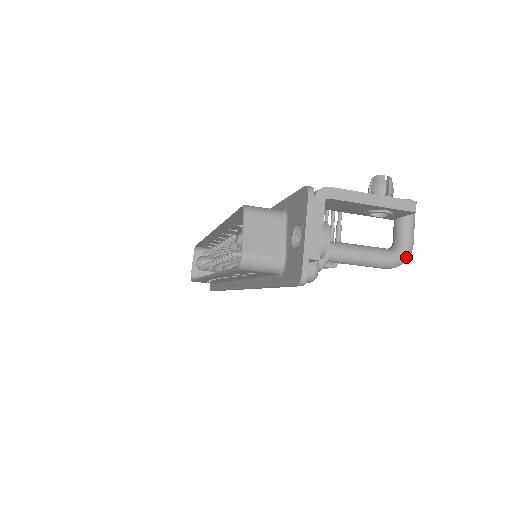
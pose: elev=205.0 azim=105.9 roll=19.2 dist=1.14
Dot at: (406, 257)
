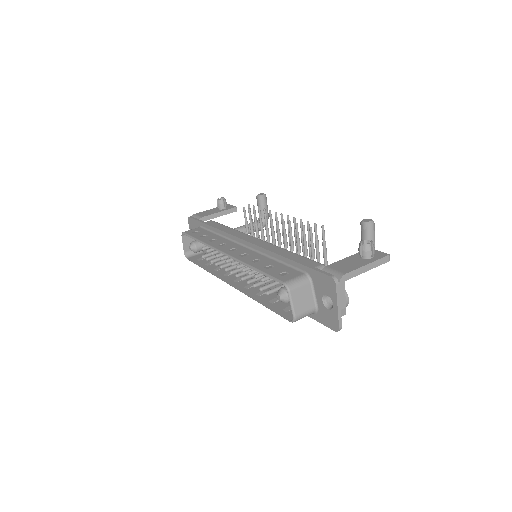
Dot at: occluded
